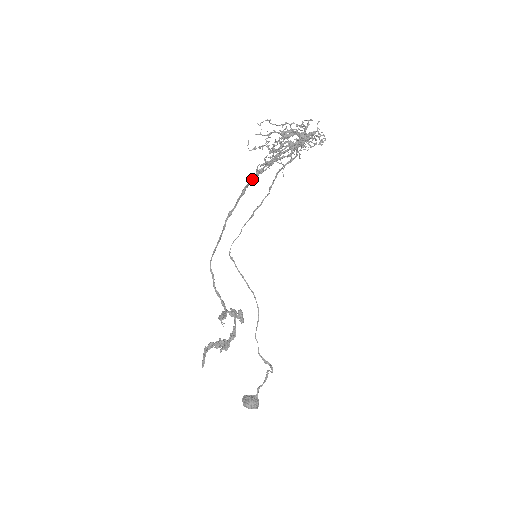
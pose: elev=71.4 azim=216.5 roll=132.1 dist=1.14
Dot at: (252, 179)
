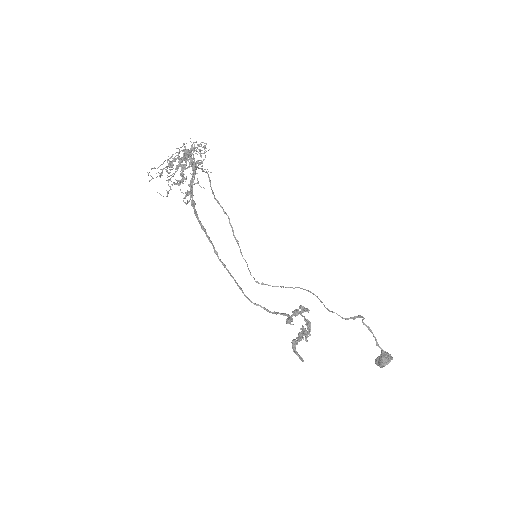
Dot at: (196, 215)
